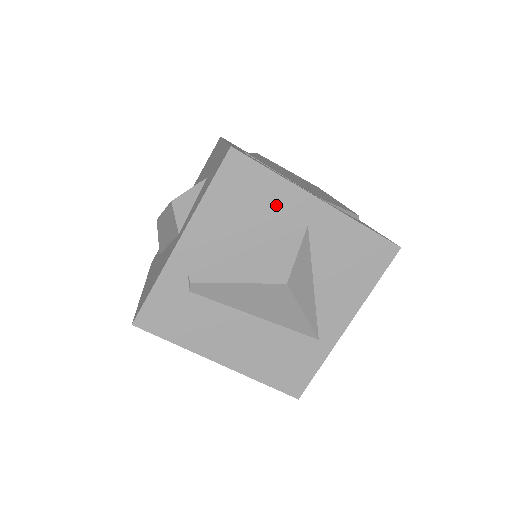
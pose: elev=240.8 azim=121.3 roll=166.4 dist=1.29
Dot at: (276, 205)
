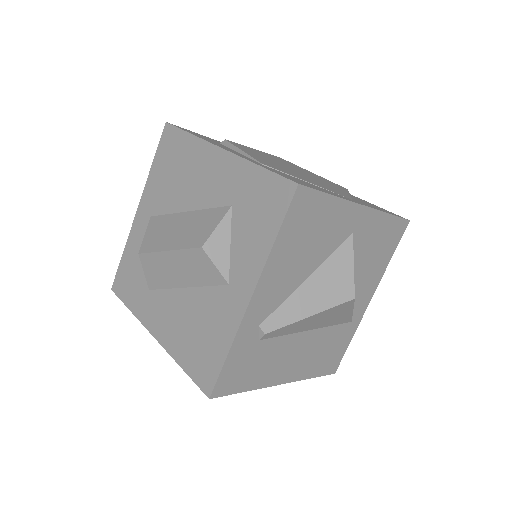
Dot at: (331, 226)
